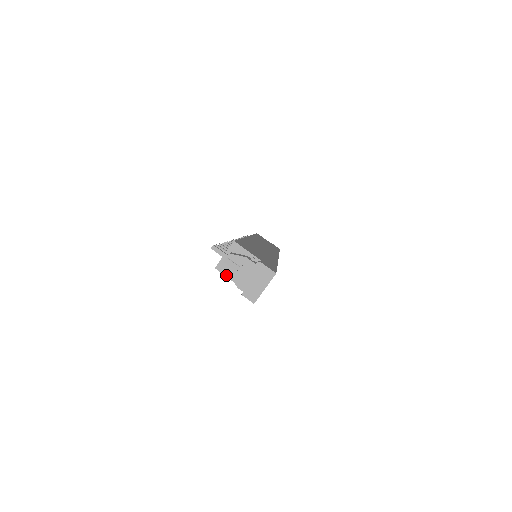
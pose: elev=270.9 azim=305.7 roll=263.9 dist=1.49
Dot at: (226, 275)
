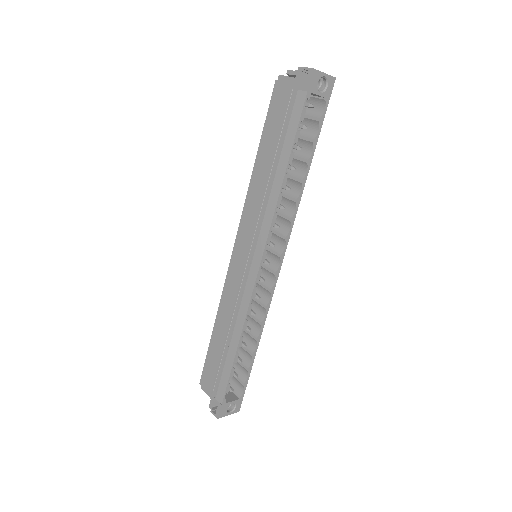
Dot at: (286, 78)
